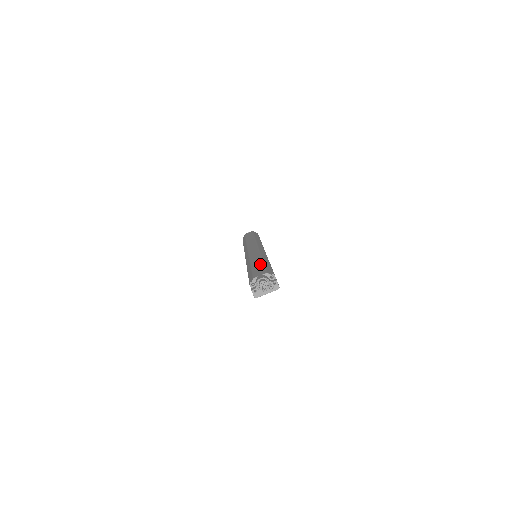
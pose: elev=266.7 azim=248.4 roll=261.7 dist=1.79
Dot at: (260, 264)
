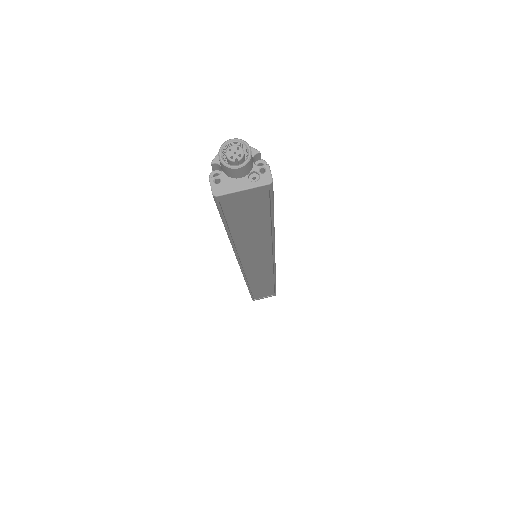
Dot at: occluded
